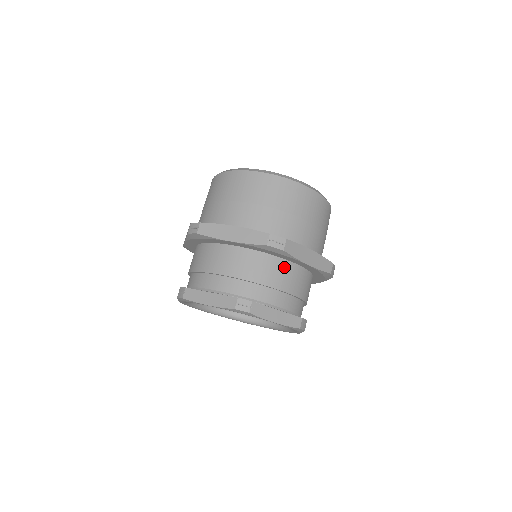
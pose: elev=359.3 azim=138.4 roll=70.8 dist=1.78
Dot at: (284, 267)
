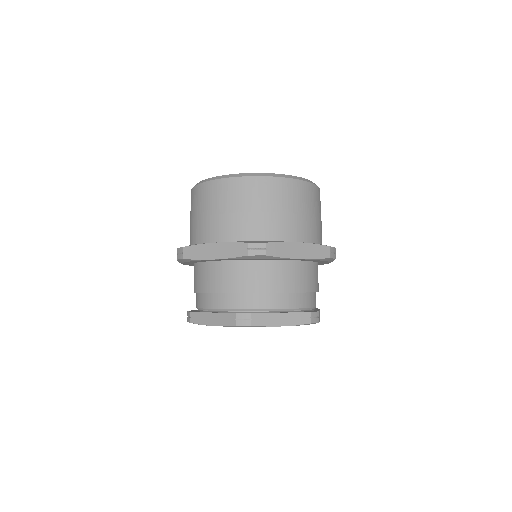
Dot at: occluded
